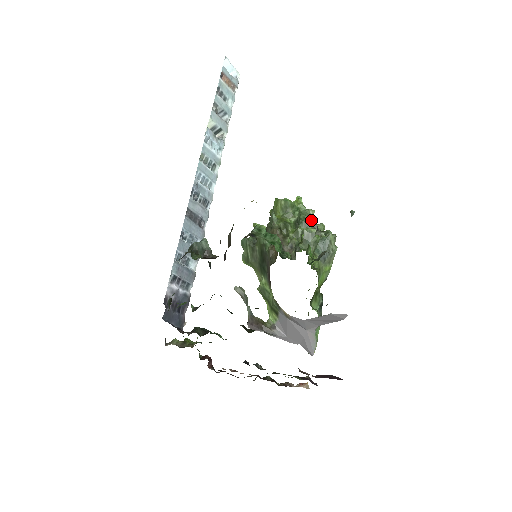
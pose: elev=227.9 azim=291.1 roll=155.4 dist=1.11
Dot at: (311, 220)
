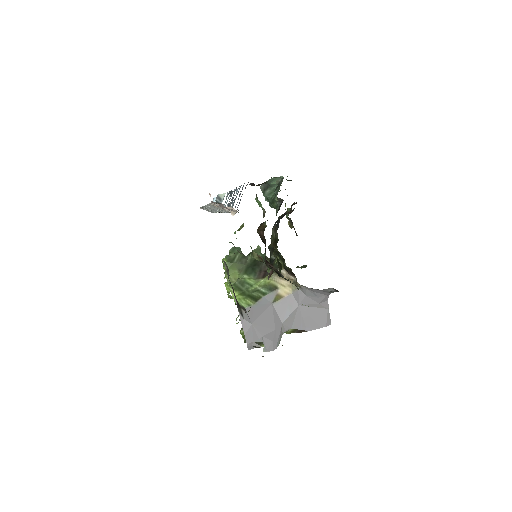
Dot at: occluded
